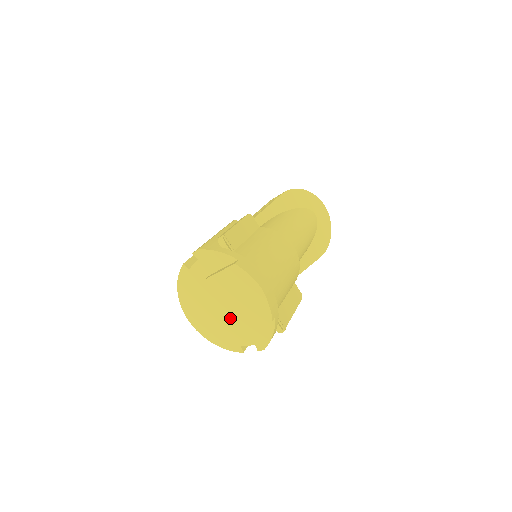
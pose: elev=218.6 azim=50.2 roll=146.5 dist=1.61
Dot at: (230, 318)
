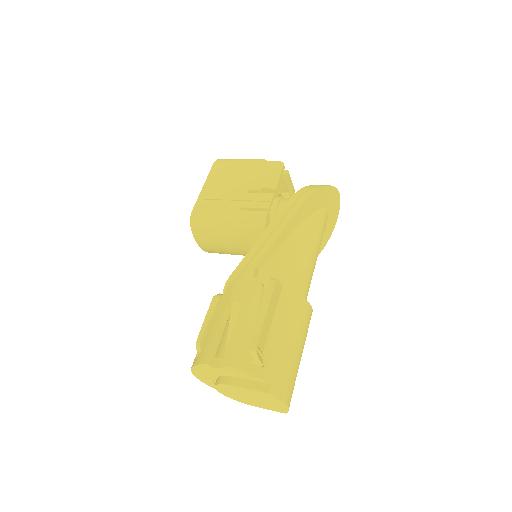
Dot at: (244, 400)
